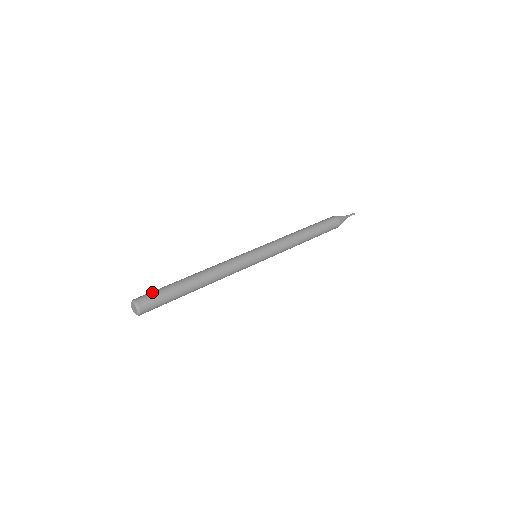
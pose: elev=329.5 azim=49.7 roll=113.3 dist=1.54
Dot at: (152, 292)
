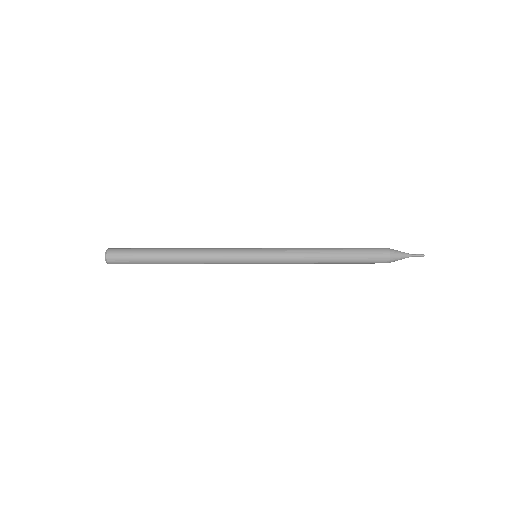
Dot at: occluded
